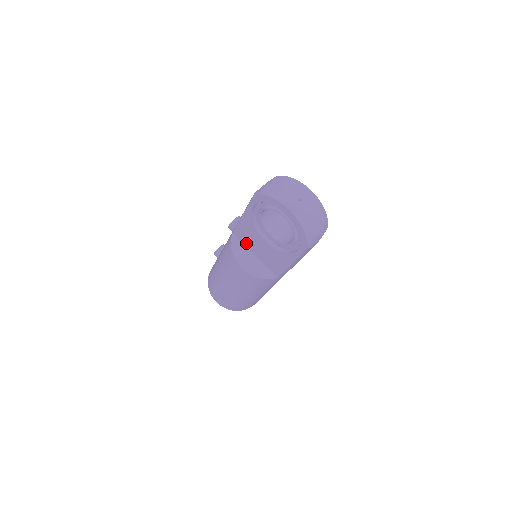
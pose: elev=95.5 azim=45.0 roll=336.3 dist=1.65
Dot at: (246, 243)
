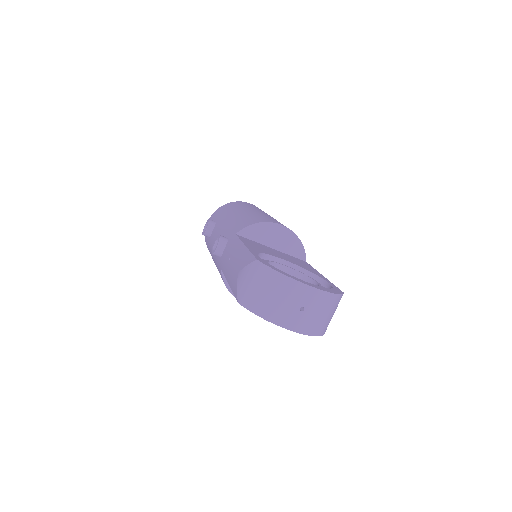
Dot at: occluded
